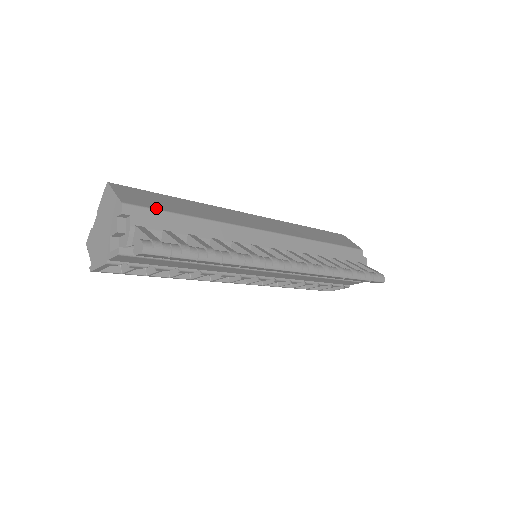
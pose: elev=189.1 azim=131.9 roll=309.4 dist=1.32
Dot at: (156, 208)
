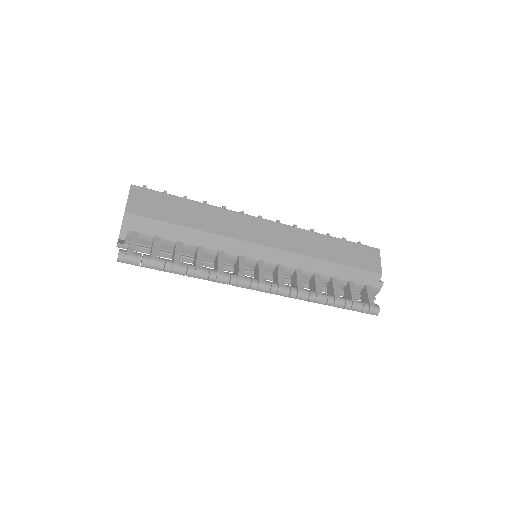
Dot at: (154, 218)
